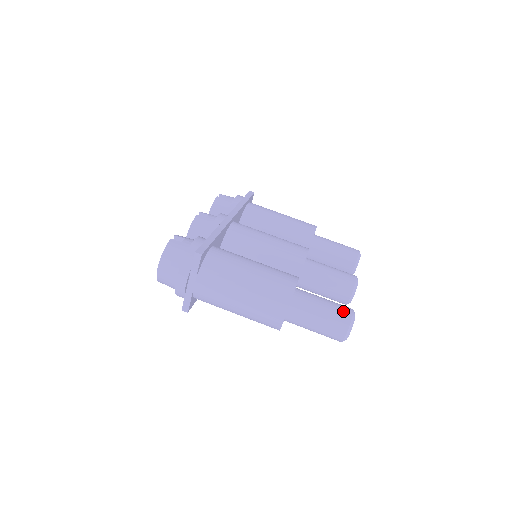
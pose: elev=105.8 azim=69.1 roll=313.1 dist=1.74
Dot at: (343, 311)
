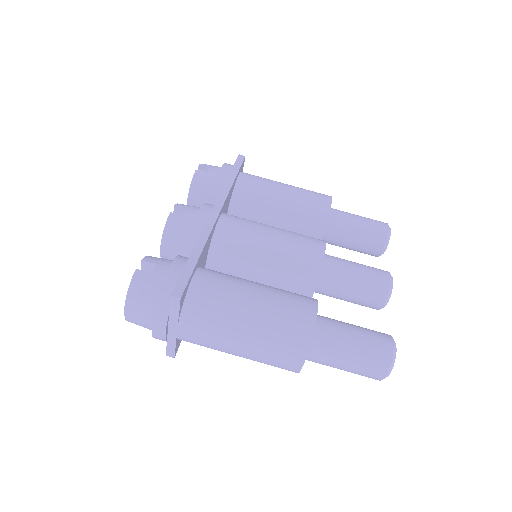
Dot at: (380, 346)
